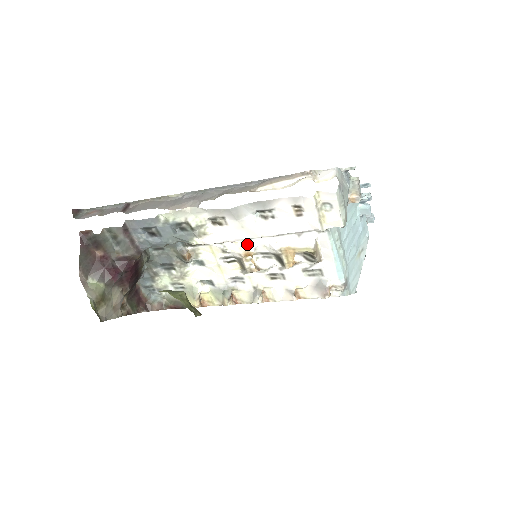
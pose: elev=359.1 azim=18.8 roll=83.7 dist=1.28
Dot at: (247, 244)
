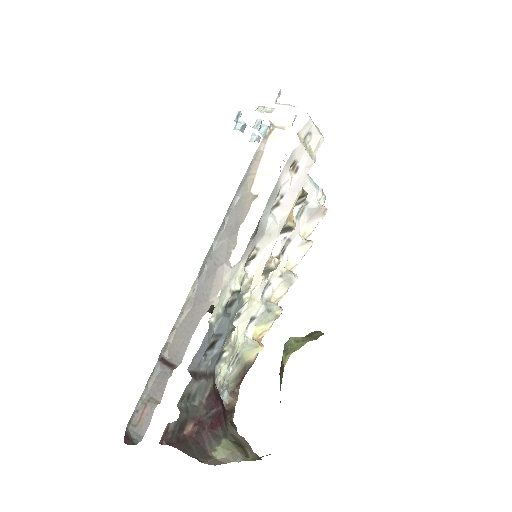
Dot at: occluded
